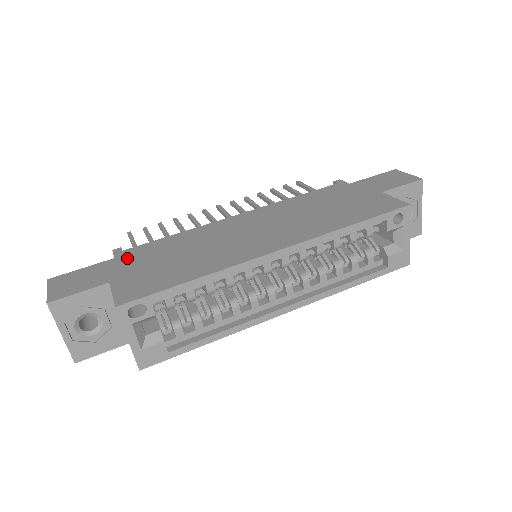
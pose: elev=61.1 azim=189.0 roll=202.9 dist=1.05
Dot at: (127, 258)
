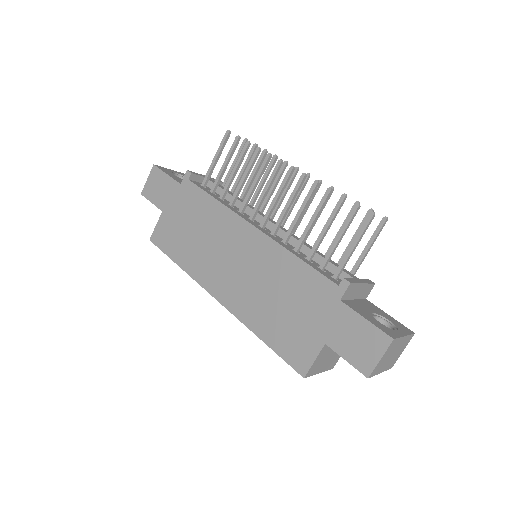
Dot at: (182, 194)
